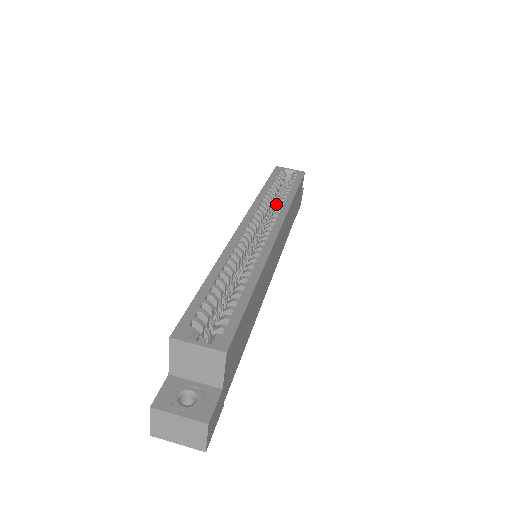
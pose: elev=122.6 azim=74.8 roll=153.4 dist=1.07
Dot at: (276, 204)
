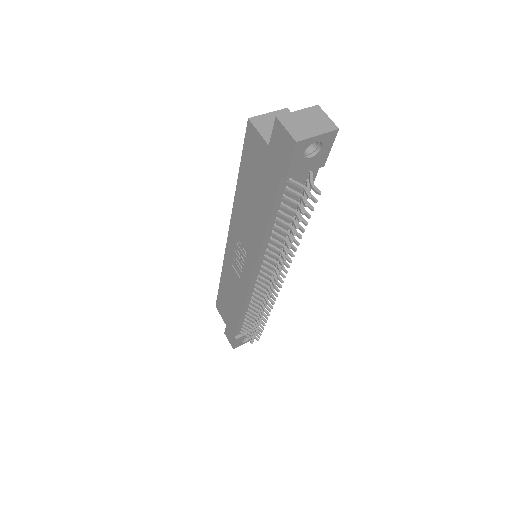
Dot at: occluded
